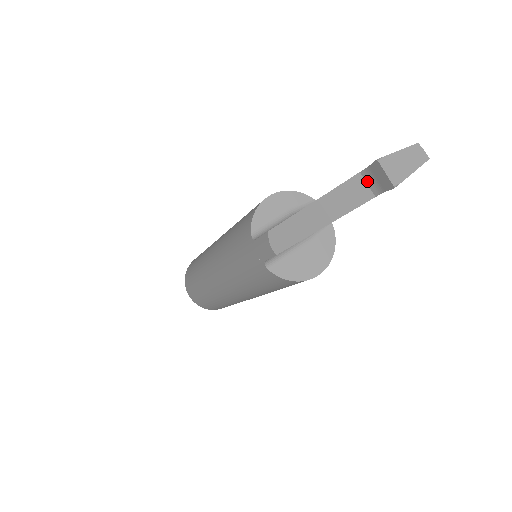
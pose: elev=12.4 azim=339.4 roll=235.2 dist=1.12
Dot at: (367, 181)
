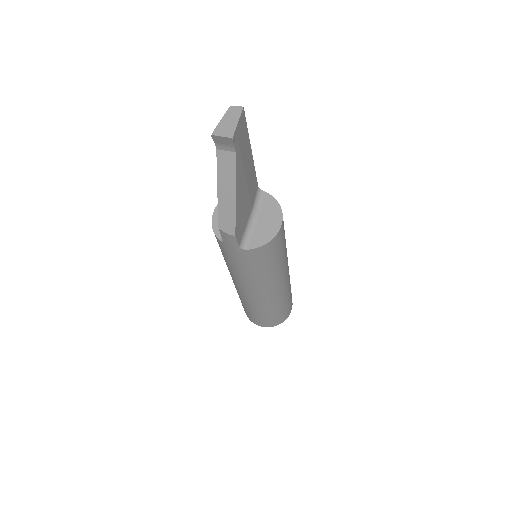
Dot at: (224, 150)
